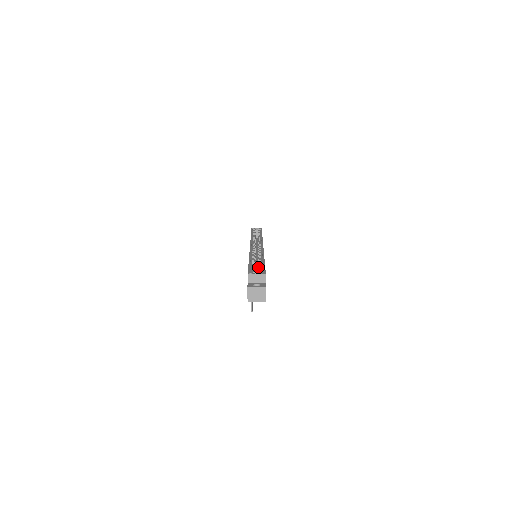
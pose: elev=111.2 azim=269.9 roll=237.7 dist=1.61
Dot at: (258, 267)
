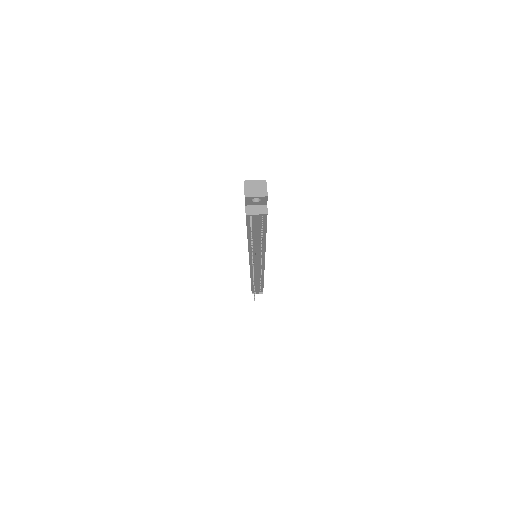
Dot at: occluded
